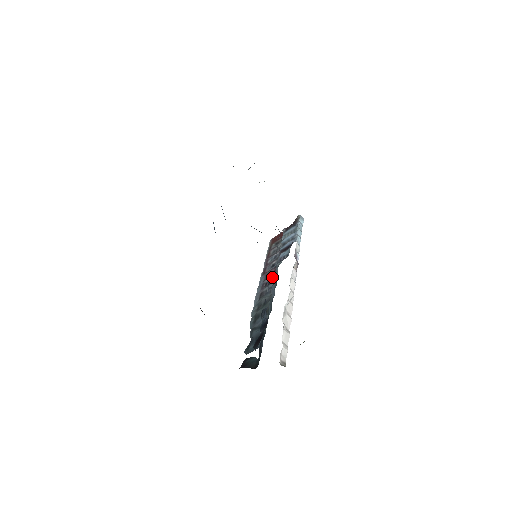
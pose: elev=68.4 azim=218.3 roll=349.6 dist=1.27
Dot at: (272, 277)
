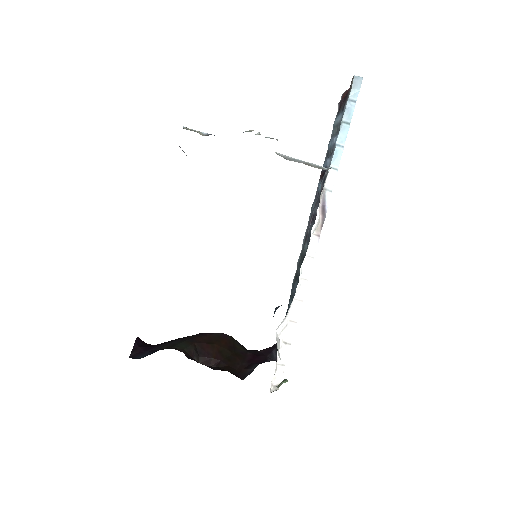
Dot at: (315, 212)
